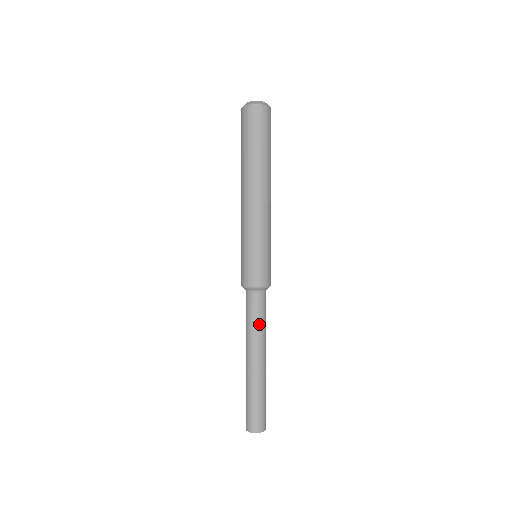
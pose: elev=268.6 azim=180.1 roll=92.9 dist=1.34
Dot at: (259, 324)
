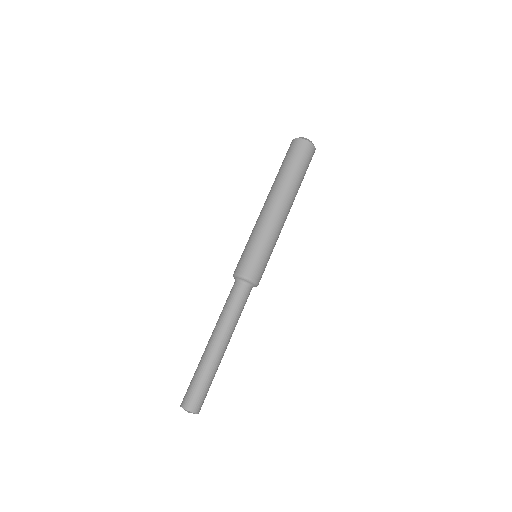
Dot at: (231, 310)
